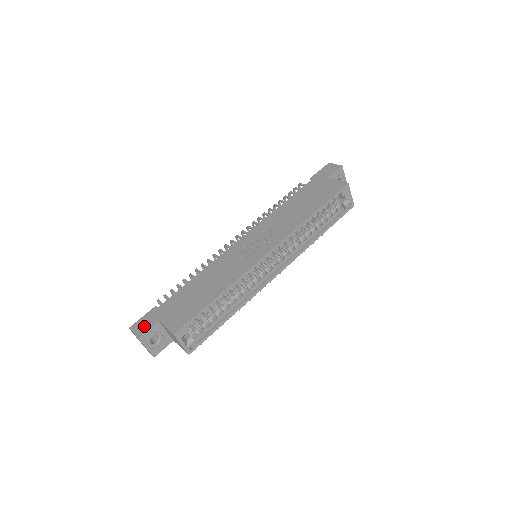
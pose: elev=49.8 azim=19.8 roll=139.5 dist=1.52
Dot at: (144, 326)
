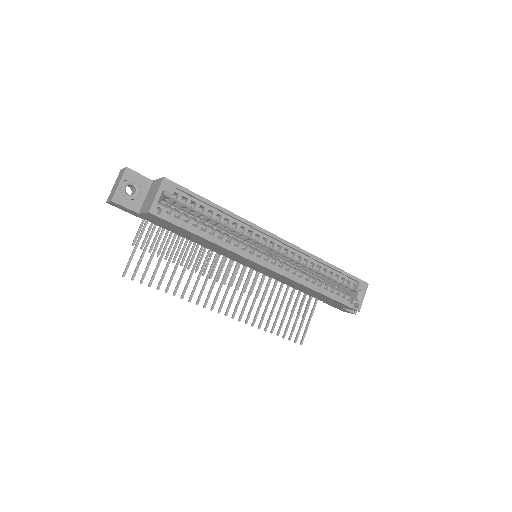
Dot at: occluded
